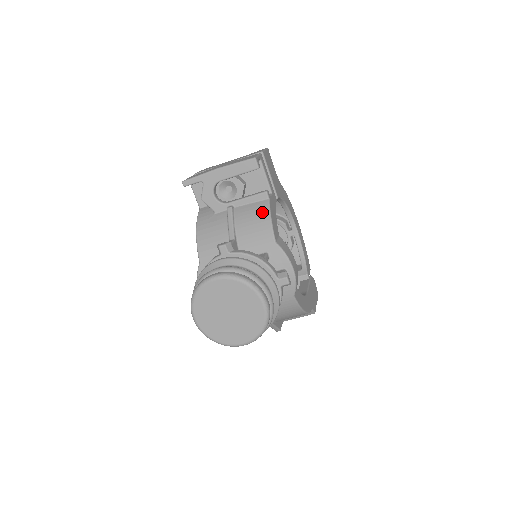
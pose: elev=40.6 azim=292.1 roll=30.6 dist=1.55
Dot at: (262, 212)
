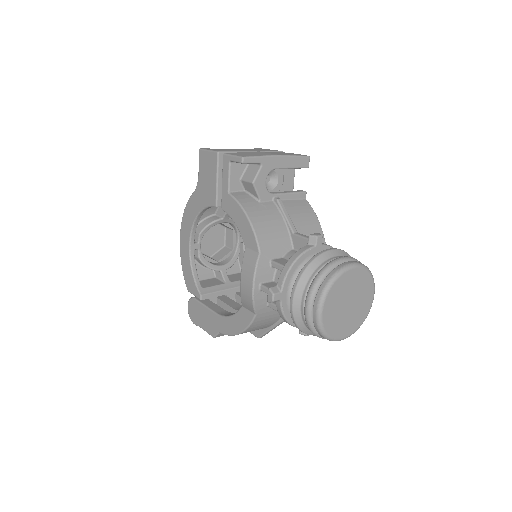
Dot at: (309, 211)
